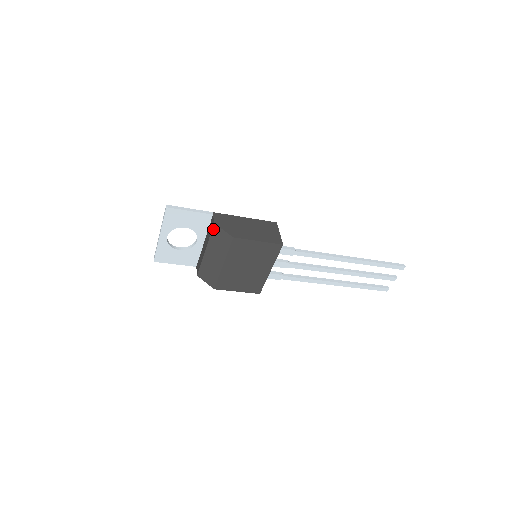
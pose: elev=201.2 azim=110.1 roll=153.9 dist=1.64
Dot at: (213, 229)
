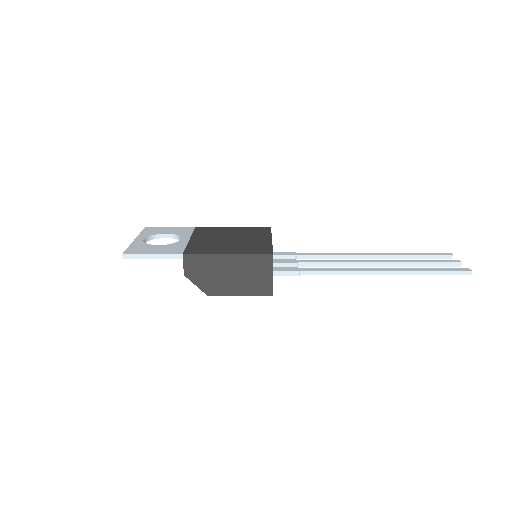
Dot at: occluded
